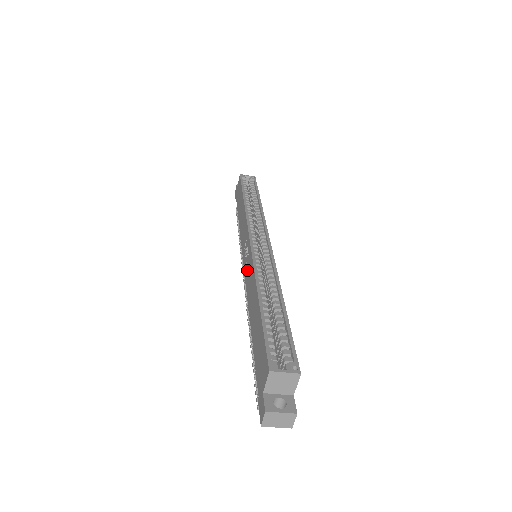
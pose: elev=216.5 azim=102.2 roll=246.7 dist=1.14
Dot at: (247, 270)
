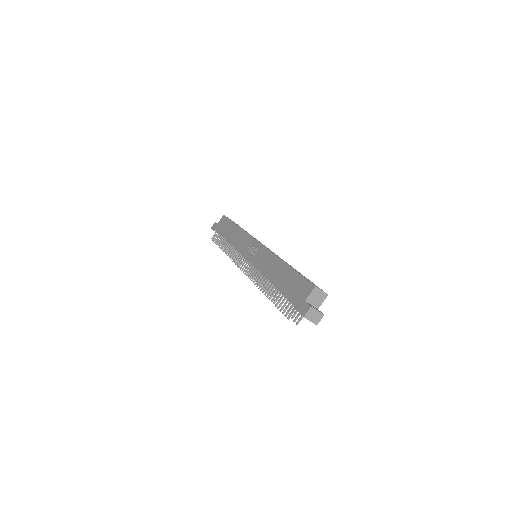
Dot at: (257, 258)
